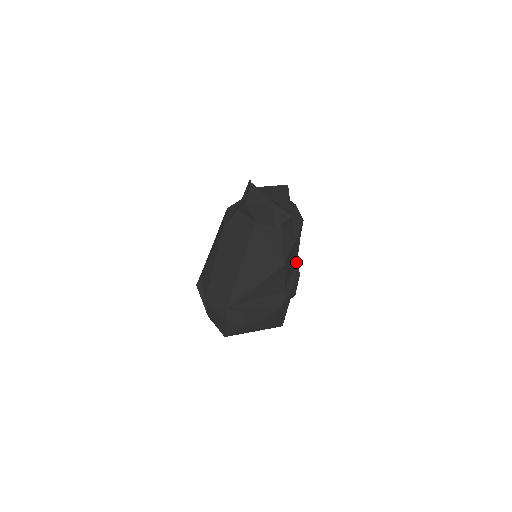
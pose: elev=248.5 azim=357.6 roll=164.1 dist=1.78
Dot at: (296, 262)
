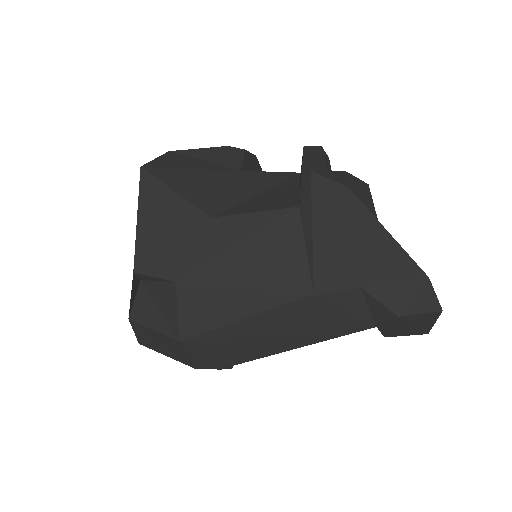
Dot at: occluded
